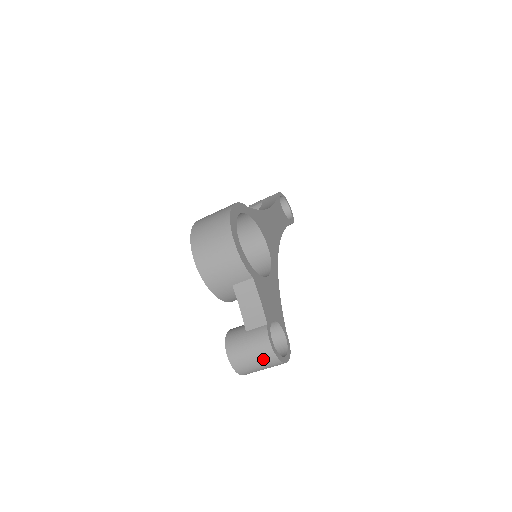
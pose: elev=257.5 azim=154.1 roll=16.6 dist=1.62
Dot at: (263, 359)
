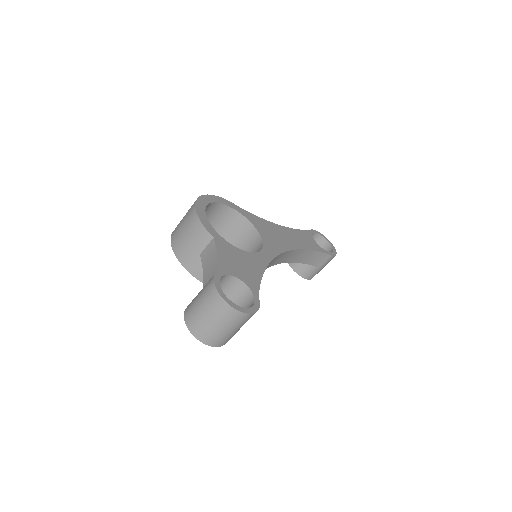
Dot at: (210, 306)
